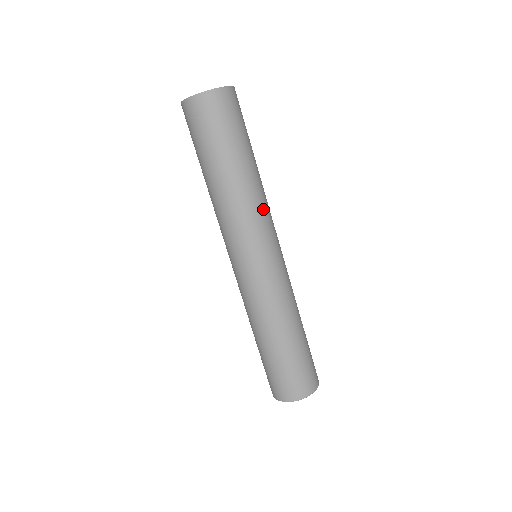
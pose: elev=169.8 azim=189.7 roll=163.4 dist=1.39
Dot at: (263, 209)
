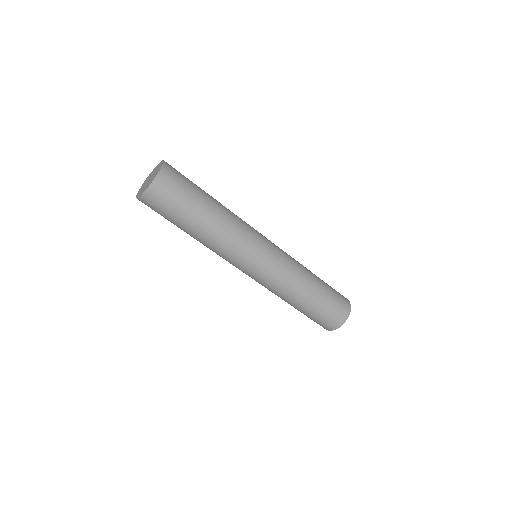
Dot at: (242, 223)
